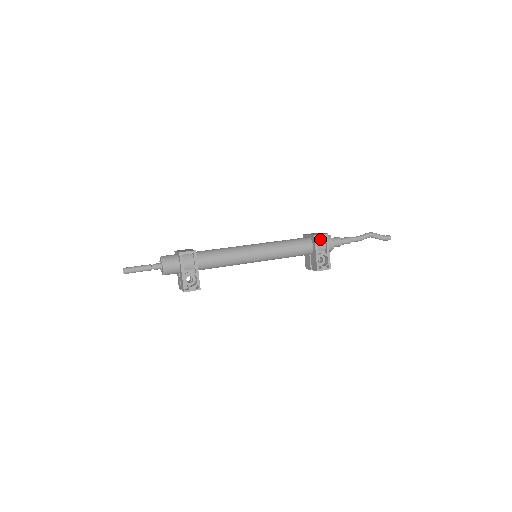
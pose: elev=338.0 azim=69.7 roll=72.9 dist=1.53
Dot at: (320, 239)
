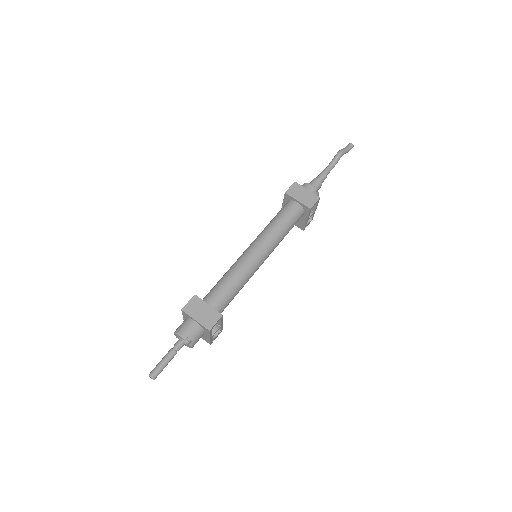
Dot at: occluded
